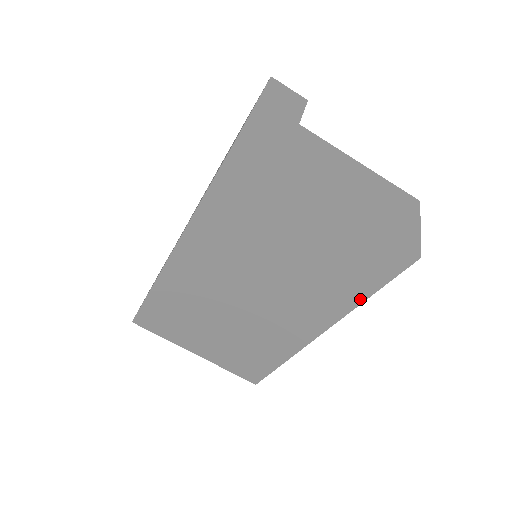
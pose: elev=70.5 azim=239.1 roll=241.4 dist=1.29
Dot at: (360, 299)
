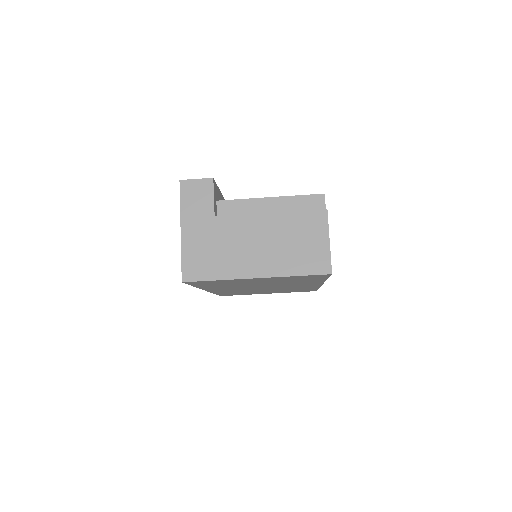
Dot at: (323, 280)
